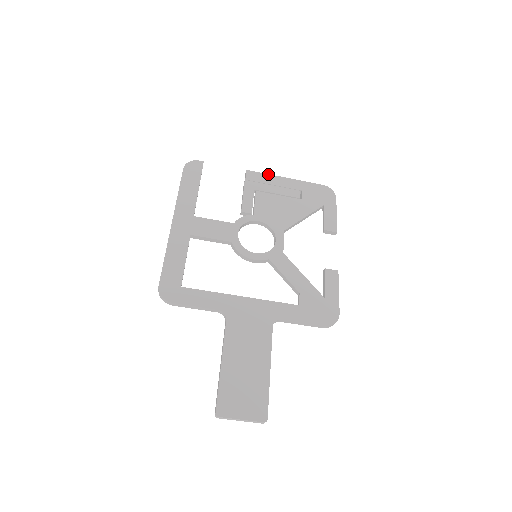
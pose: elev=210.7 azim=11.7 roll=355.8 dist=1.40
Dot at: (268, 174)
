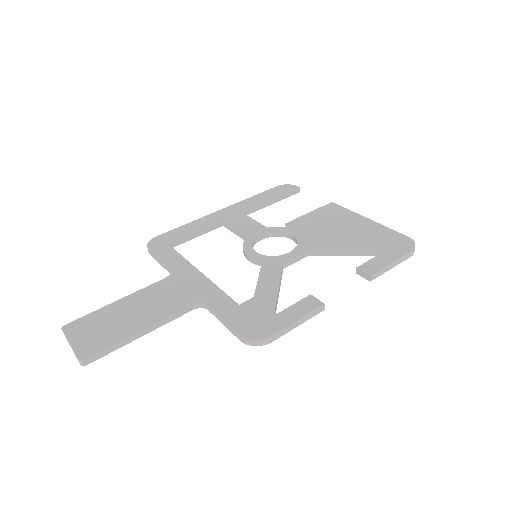
Dot at: occluded
